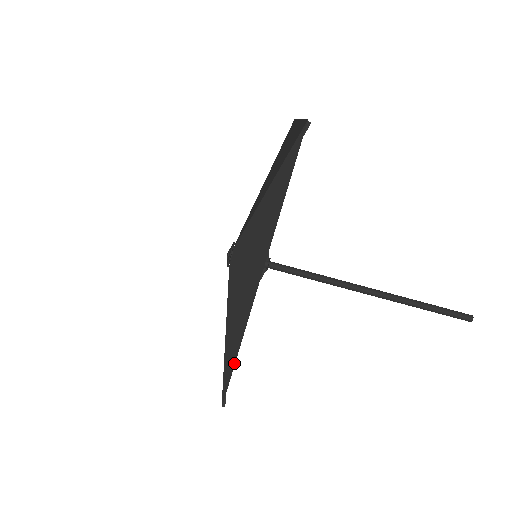
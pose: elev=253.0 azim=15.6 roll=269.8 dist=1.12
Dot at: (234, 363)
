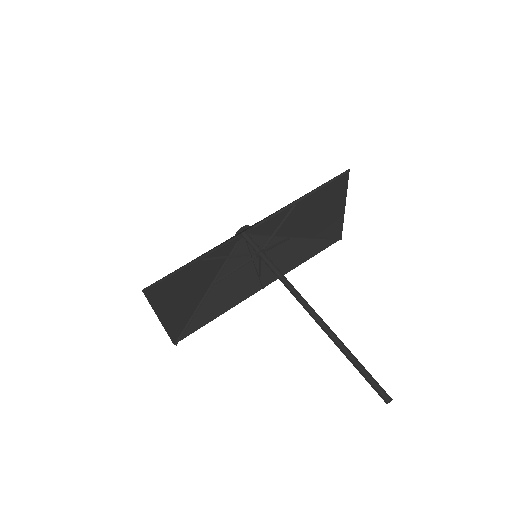
Dot at: occluded
